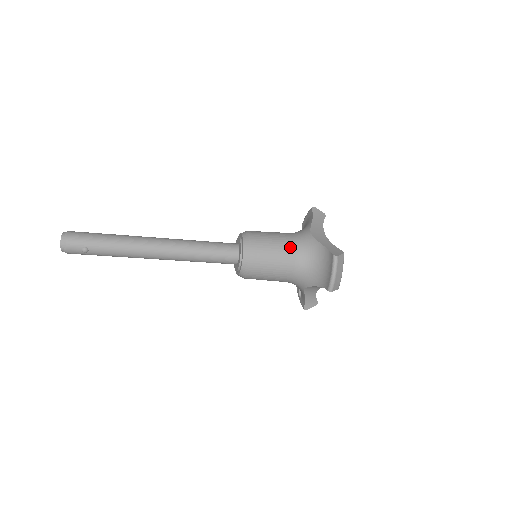
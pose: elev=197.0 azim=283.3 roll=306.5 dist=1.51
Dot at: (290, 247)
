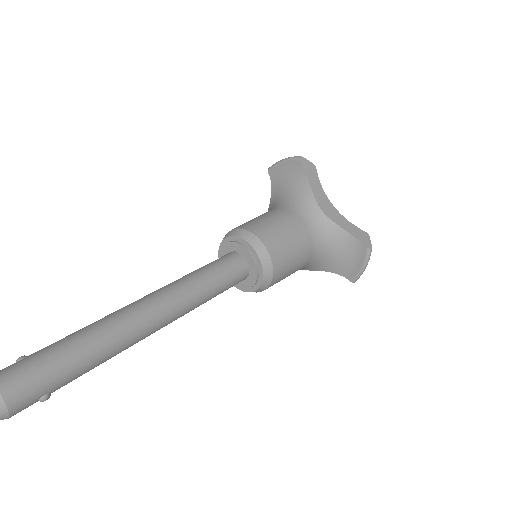
Dot at: (307, 241)
